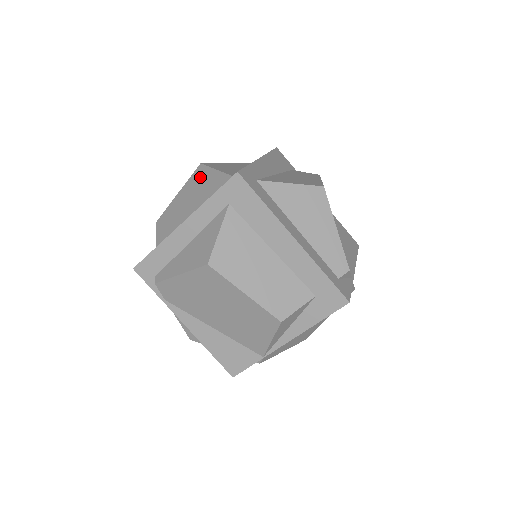
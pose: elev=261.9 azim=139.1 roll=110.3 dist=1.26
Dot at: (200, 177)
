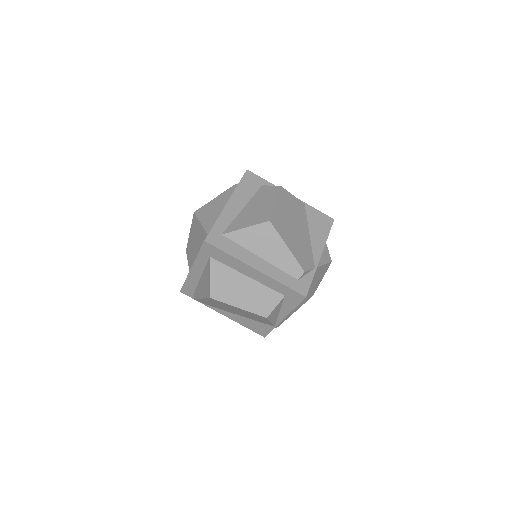
Dot at: (195, 225)
